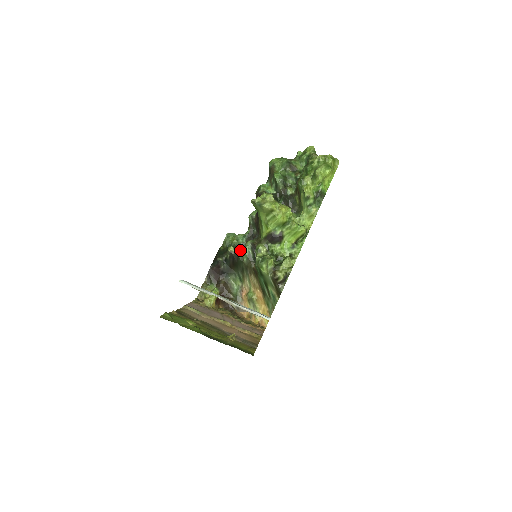
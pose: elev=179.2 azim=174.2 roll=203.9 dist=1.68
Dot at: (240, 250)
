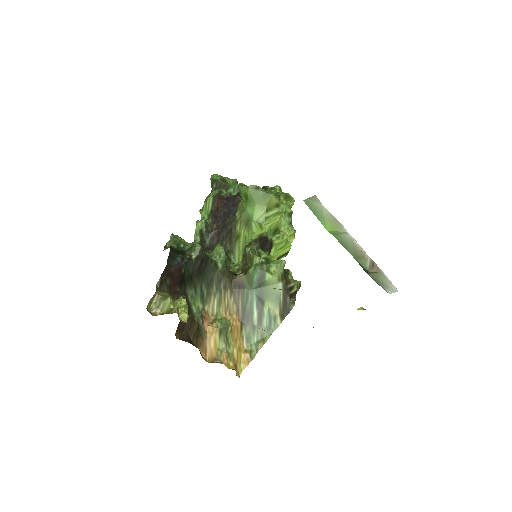
Dot at: (207, 254)
